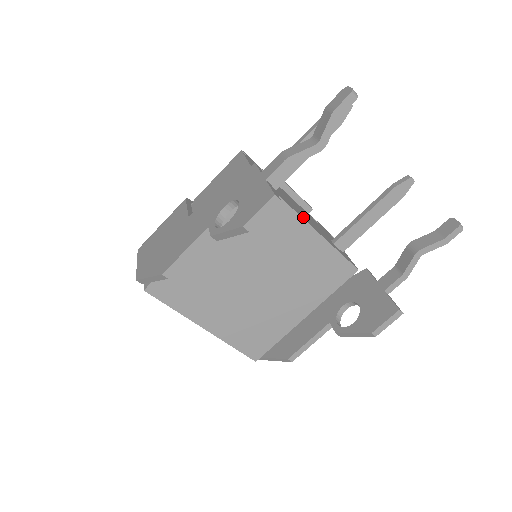
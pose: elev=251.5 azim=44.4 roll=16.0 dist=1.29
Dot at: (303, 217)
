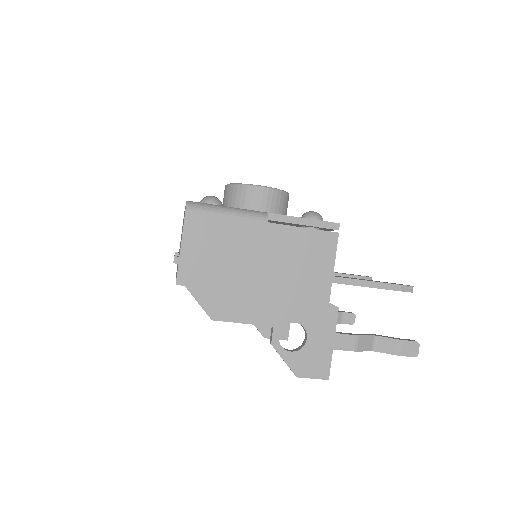
Dot at: occluded
